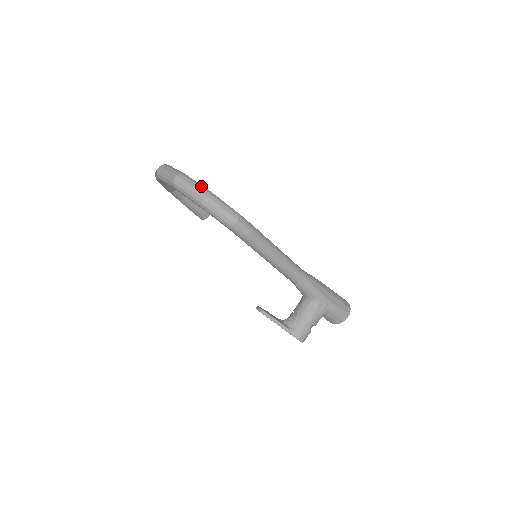
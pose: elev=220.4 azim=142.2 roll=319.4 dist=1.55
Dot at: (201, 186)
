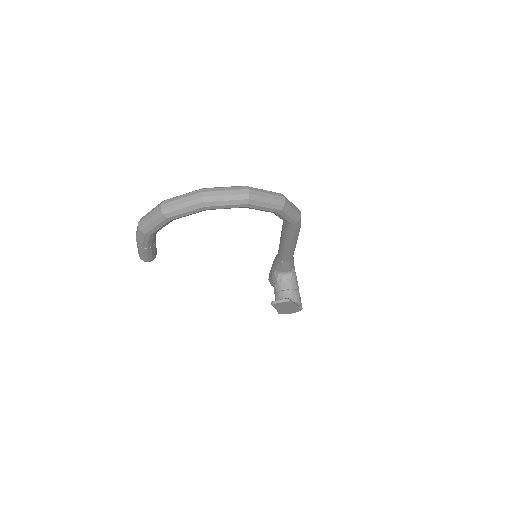
Dot at: (270, 191)
